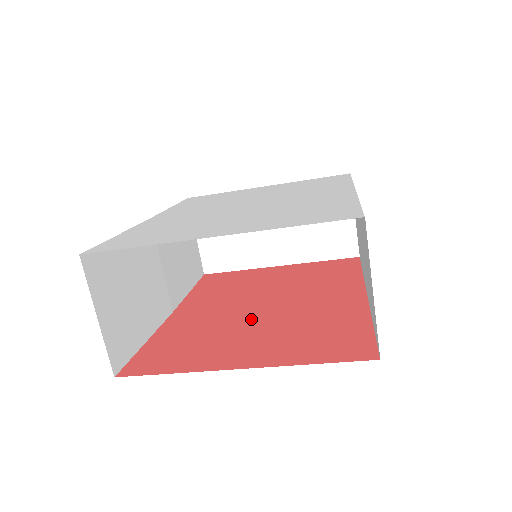
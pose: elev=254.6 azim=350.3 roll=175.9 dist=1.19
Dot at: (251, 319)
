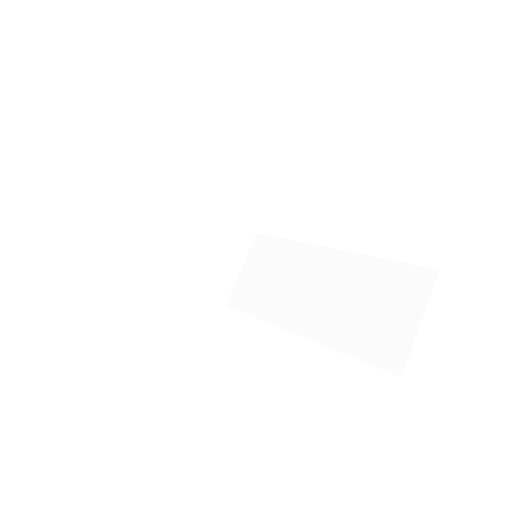
Dot at: occluded
